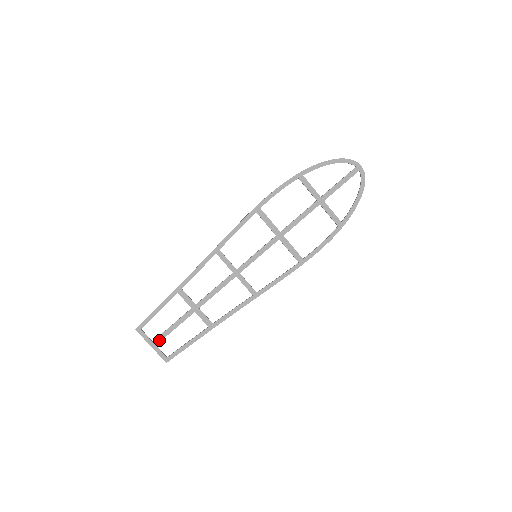
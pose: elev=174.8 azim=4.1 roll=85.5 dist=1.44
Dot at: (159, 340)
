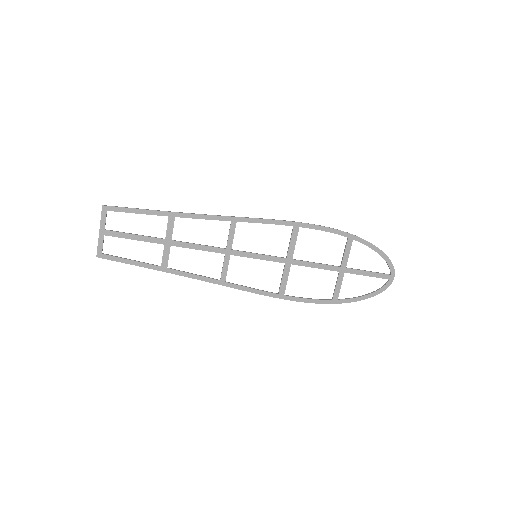
Dot at: (112, 234)
